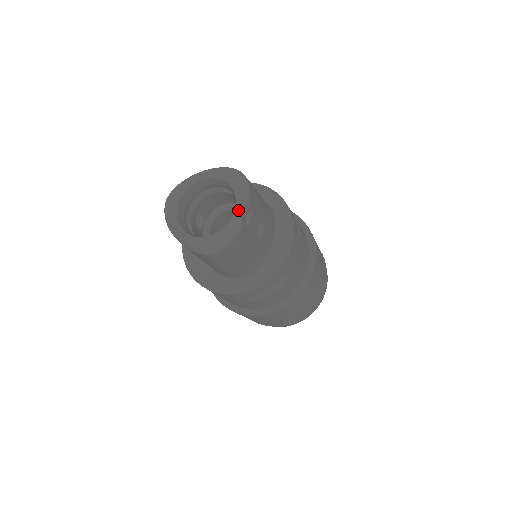
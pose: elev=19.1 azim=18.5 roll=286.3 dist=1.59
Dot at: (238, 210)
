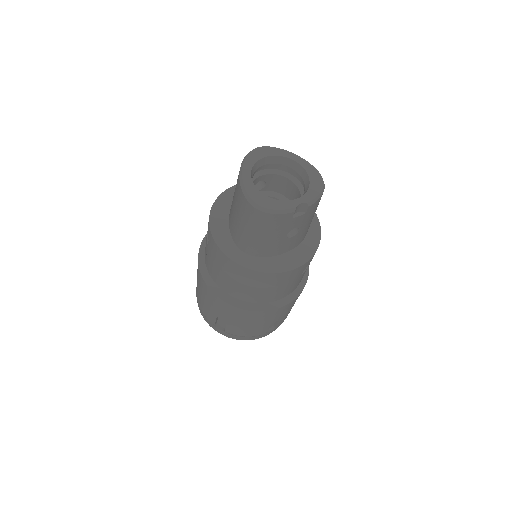
Dot at: (300, 201)
